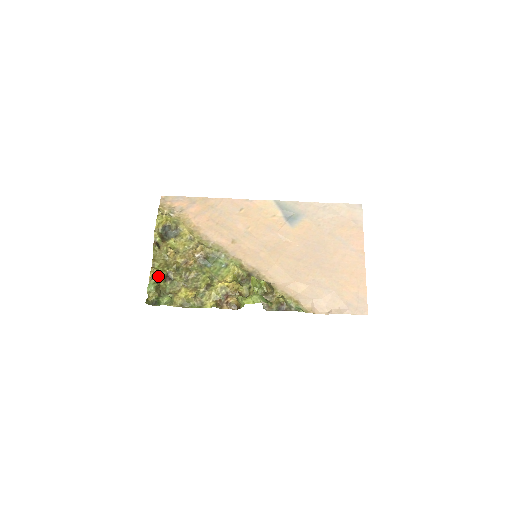
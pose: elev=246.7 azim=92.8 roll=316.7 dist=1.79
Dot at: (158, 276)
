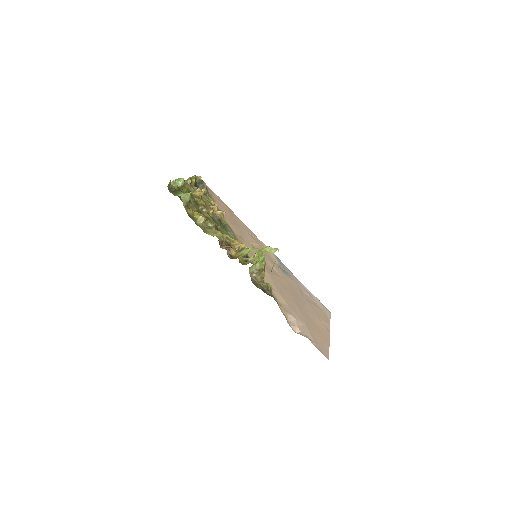
Dot at: (185, 186)
